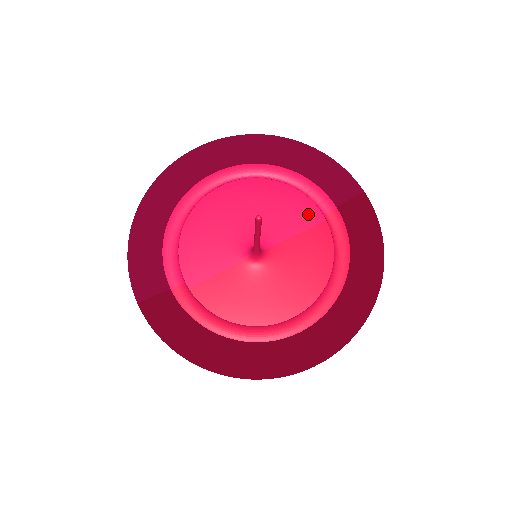
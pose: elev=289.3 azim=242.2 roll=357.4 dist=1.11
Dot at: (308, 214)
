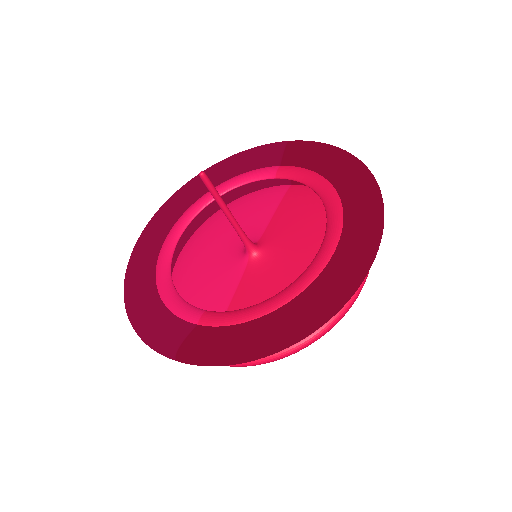
Dot at: (269, 199)
